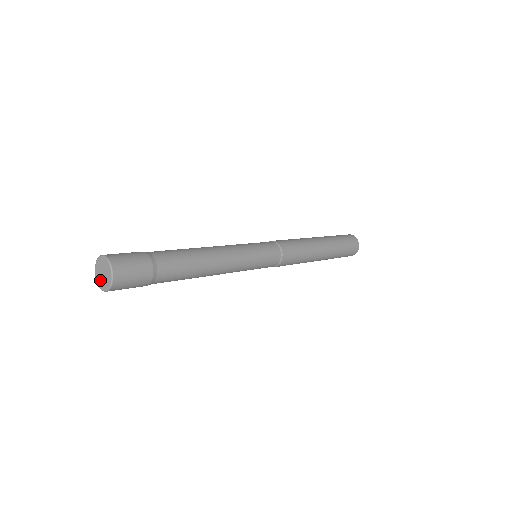
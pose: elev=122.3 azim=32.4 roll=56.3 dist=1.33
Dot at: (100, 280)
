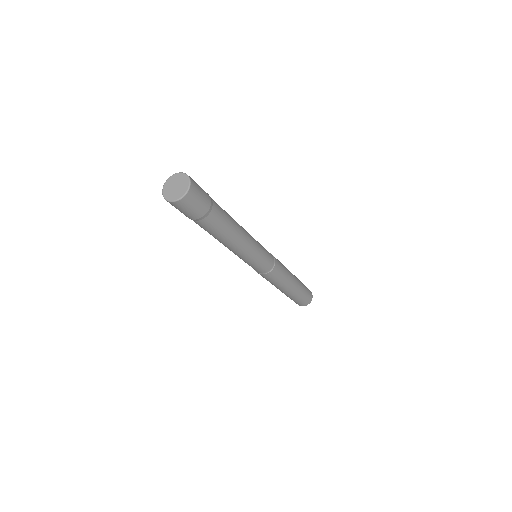
Dot at: (169, 185)
